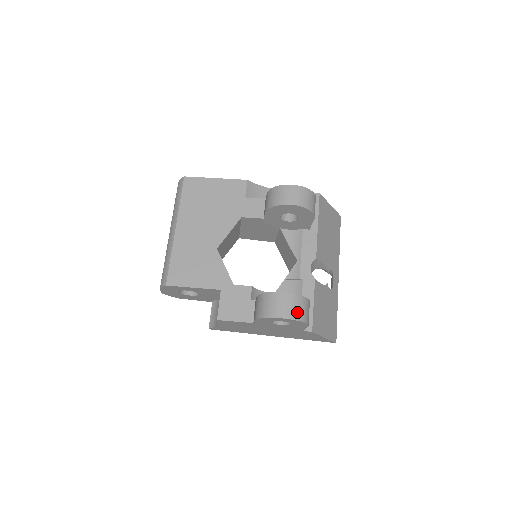
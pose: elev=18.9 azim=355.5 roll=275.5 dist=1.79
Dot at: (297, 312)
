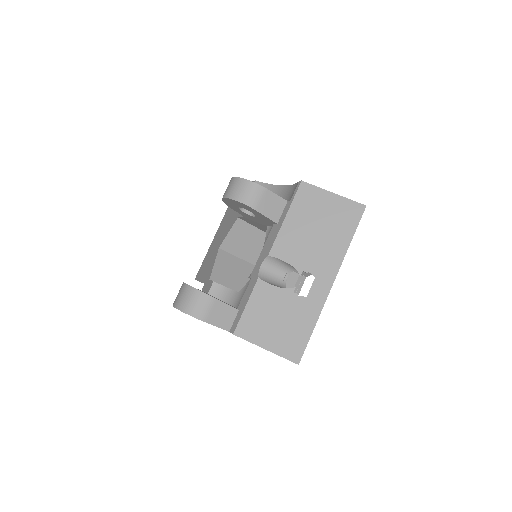
Dot at: (183, 302)
